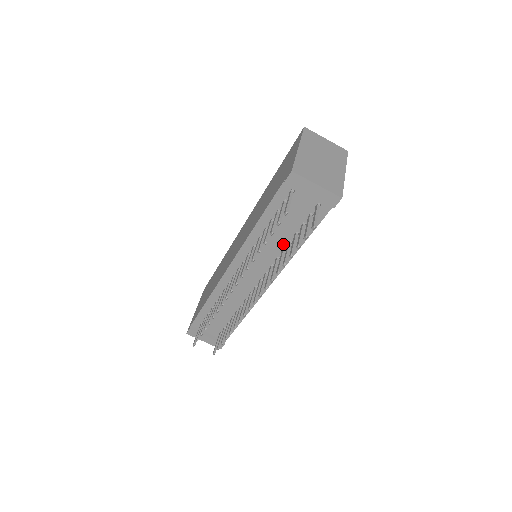
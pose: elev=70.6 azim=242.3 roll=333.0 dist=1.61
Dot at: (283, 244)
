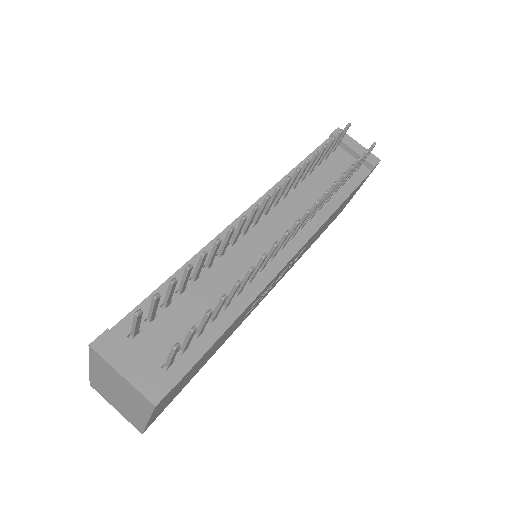
Dot at: (320, 198)
